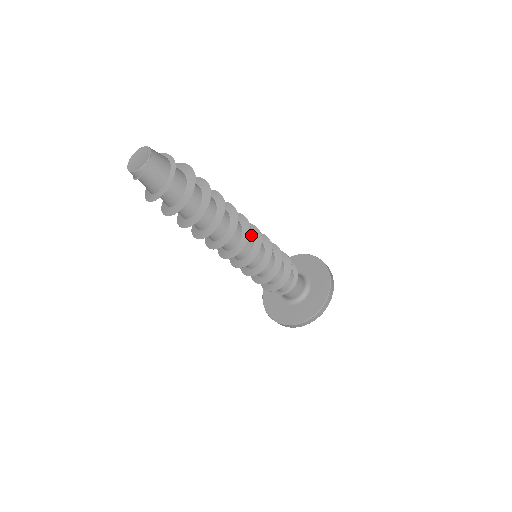
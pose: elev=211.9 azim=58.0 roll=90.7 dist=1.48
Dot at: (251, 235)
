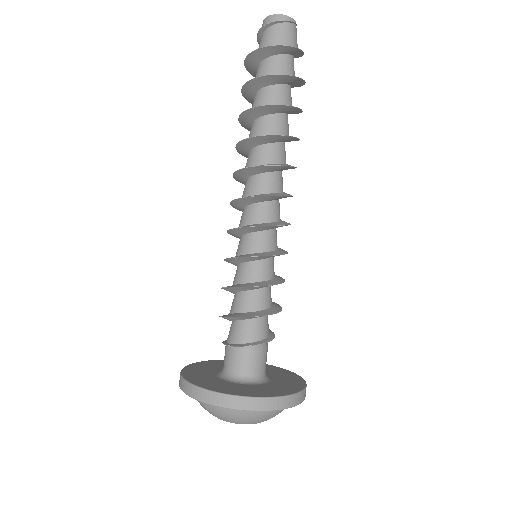
Dot at: occluded
